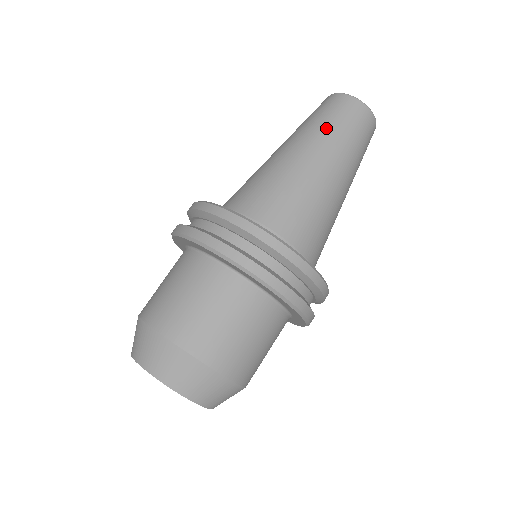
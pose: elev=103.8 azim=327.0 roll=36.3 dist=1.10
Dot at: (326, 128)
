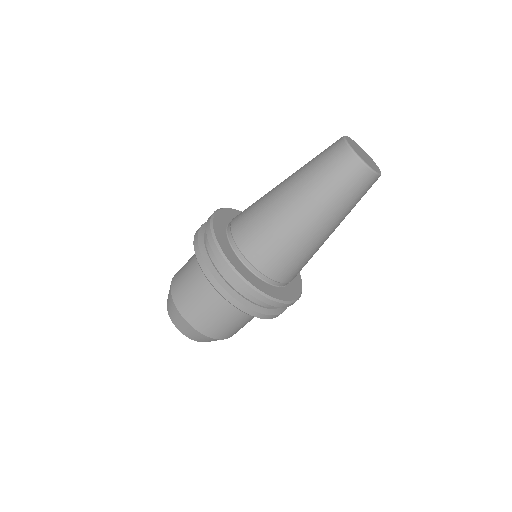
Dot at: (326, 192)
